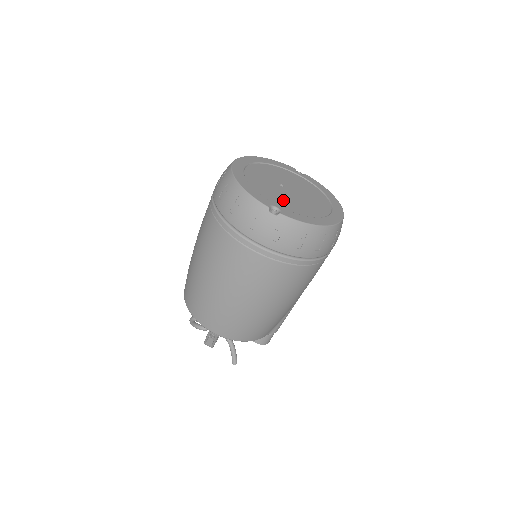
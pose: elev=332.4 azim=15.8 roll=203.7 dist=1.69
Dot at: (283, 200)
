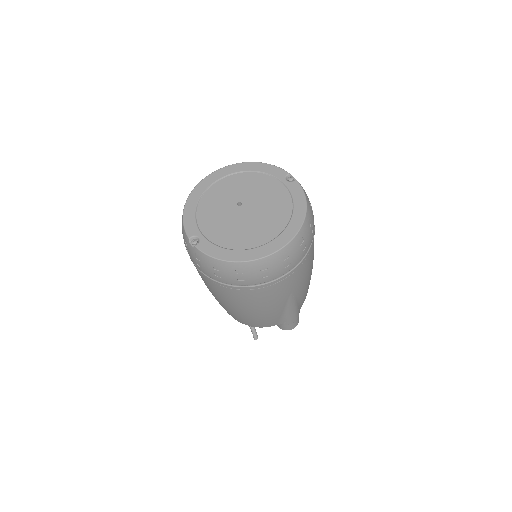
Dot at: (219, 226)
